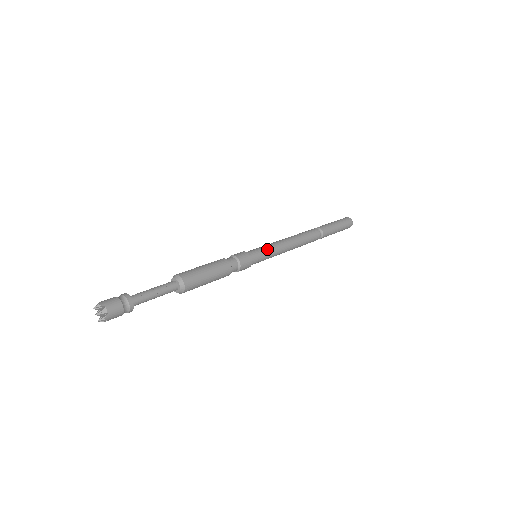
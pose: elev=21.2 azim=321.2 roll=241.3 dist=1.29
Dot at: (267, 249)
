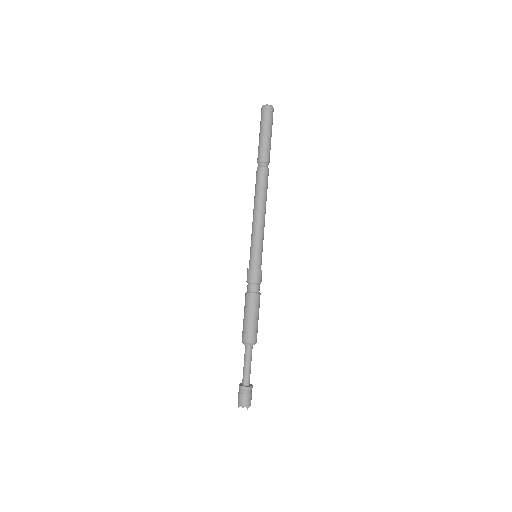
Dot at: (262, 246)
